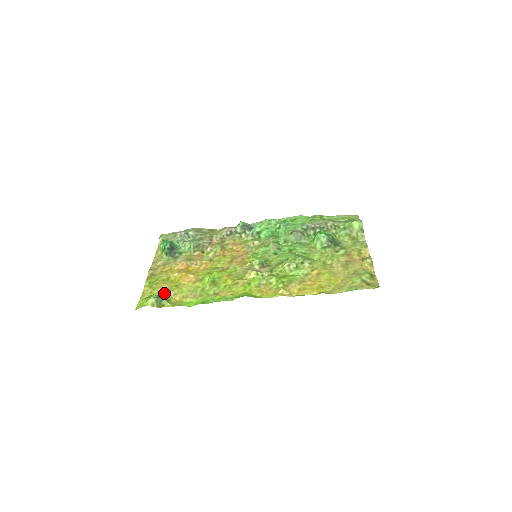
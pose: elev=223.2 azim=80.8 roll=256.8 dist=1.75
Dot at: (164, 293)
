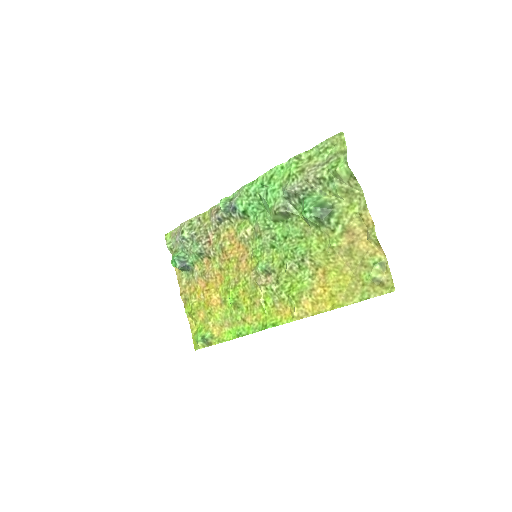
Dot at: (205, 325)
